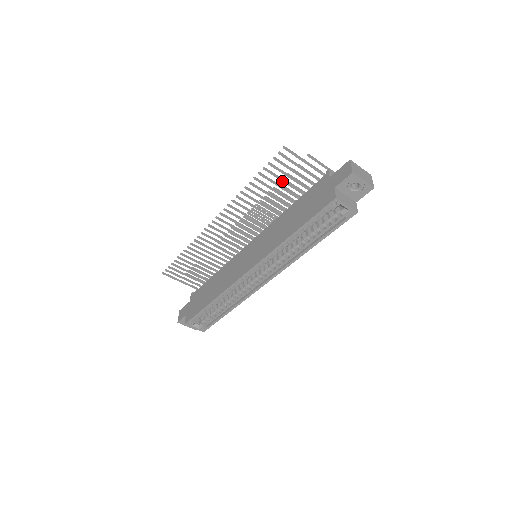
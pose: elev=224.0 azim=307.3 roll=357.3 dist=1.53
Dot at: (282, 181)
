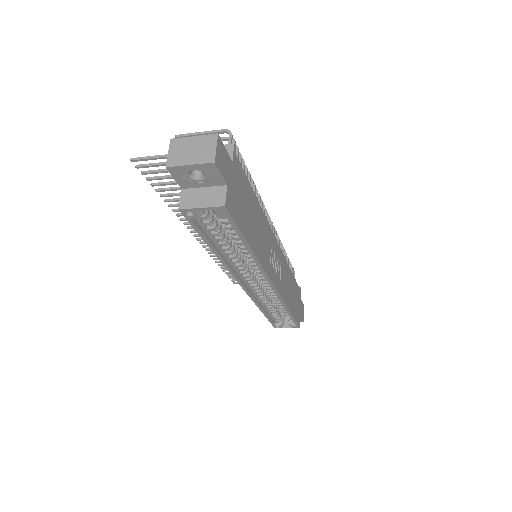
Dot at: occluded
